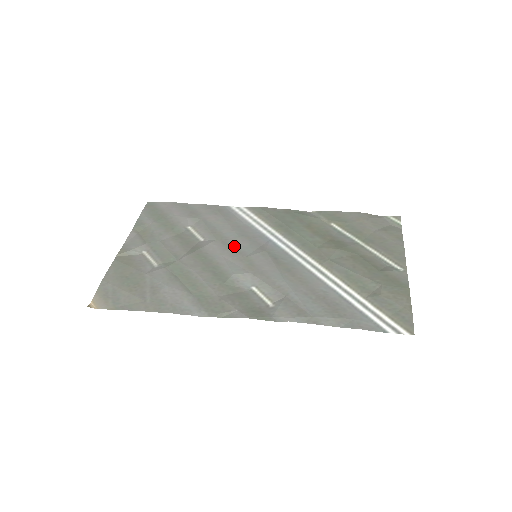
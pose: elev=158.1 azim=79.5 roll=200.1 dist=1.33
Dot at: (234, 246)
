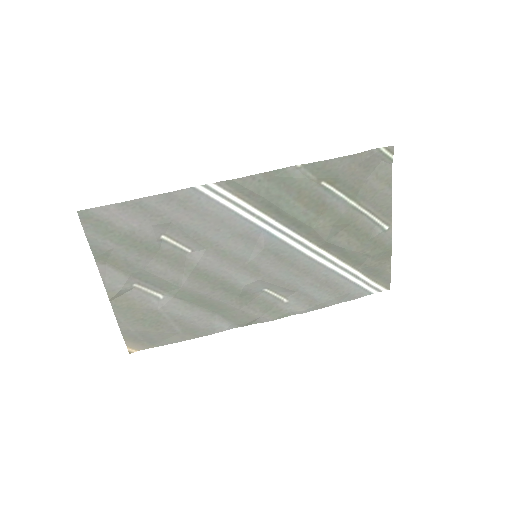
Dot at: (230, 253)
